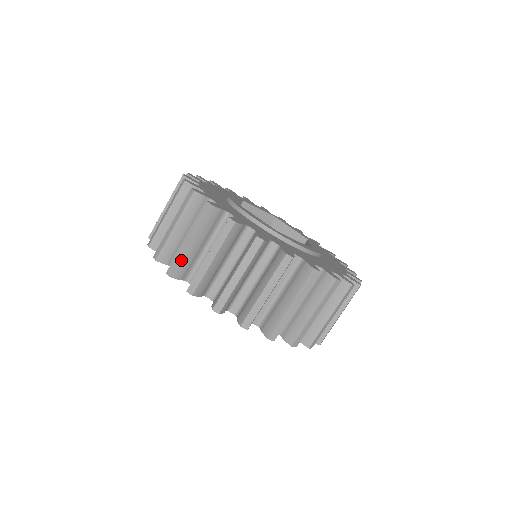
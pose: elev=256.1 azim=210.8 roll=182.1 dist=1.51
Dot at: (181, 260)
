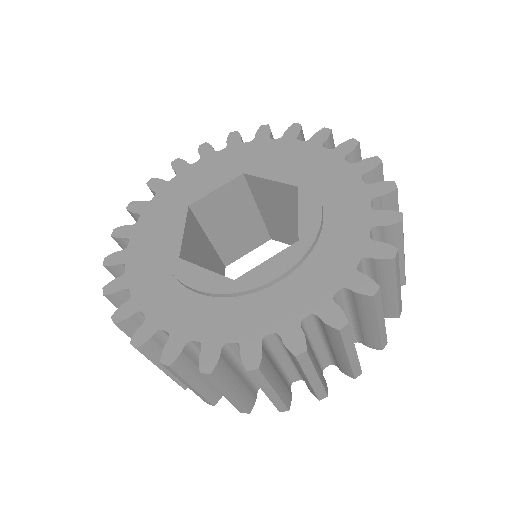
Dot at: (175, 380)
